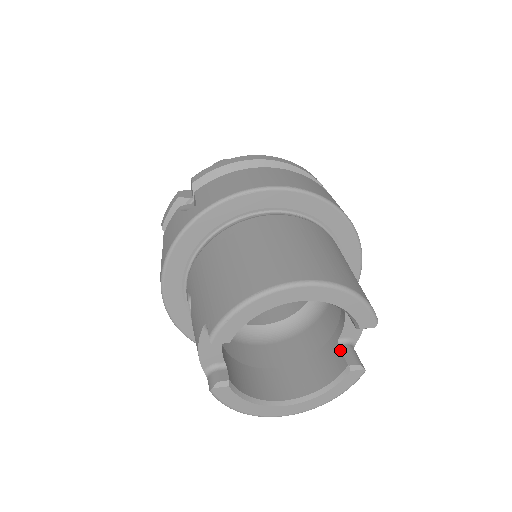
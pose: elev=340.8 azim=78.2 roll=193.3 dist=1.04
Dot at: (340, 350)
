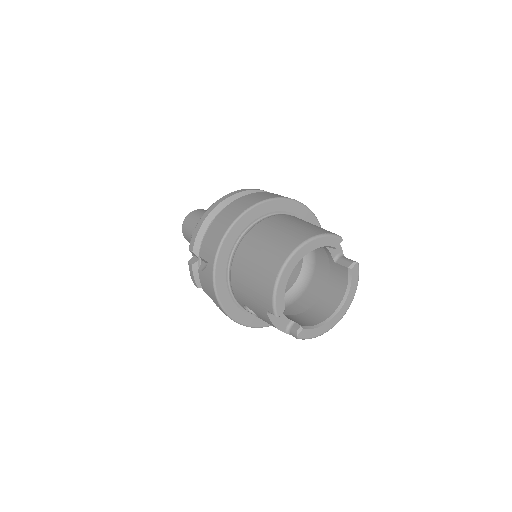
Dot at: (338, 264)
